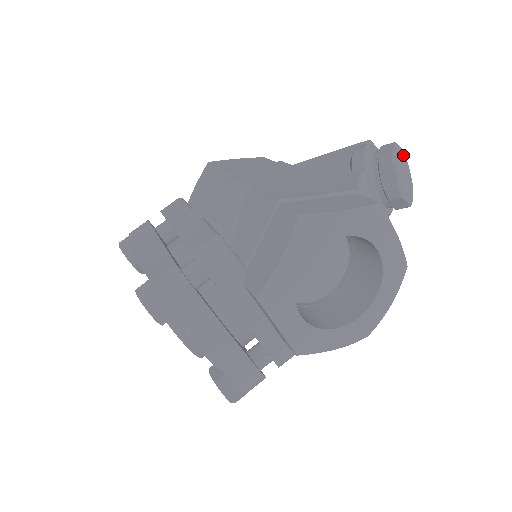
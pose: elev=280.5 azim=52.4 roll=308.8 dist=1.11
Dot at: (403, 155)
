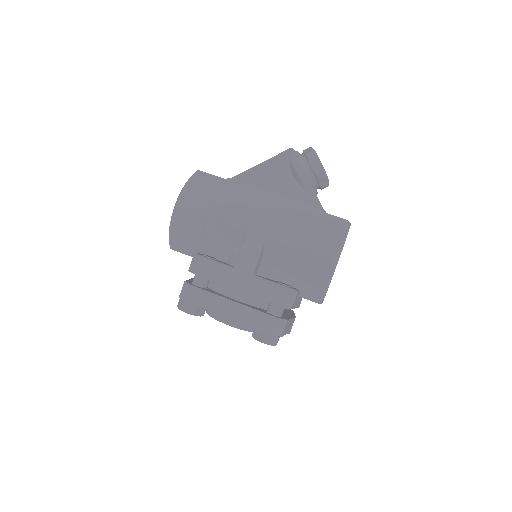
Dot at: occluded
